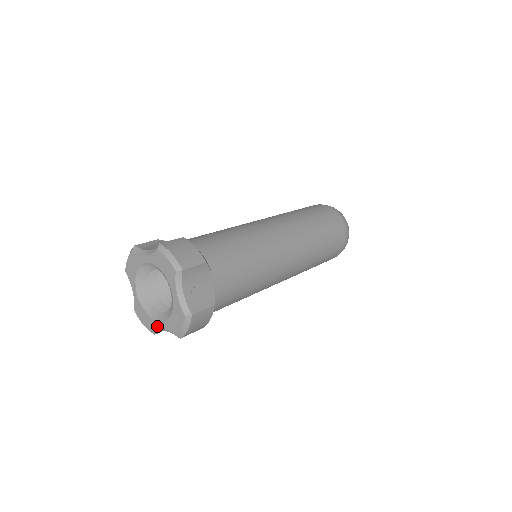
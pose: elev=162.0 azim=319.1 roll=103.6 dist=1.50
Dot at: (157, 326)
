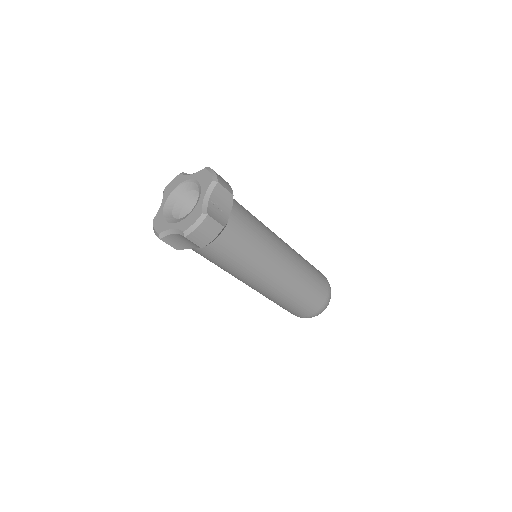
Dot at: (169, 227)
